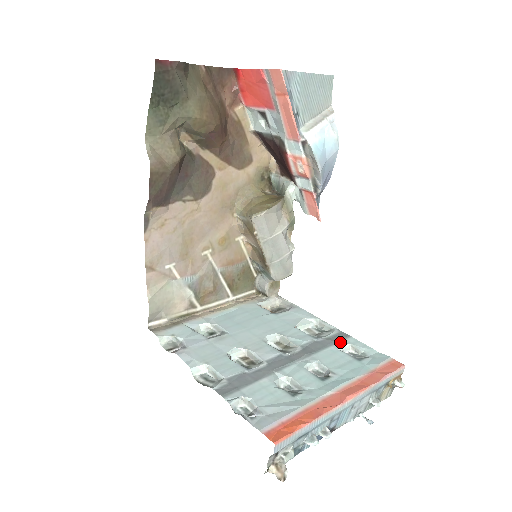
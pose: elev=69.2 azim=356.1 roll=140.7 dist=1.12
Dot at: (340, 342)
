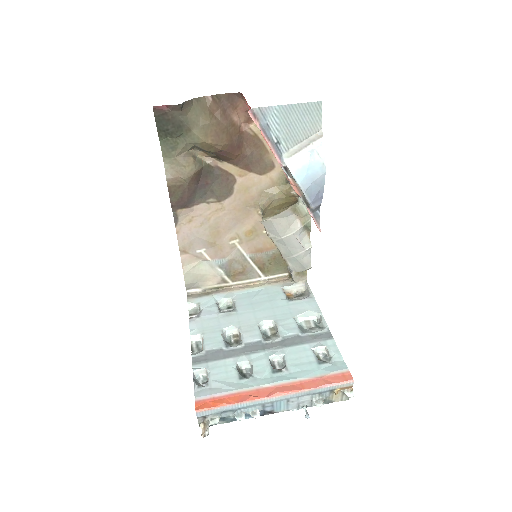
Dot at: (318, 342)
